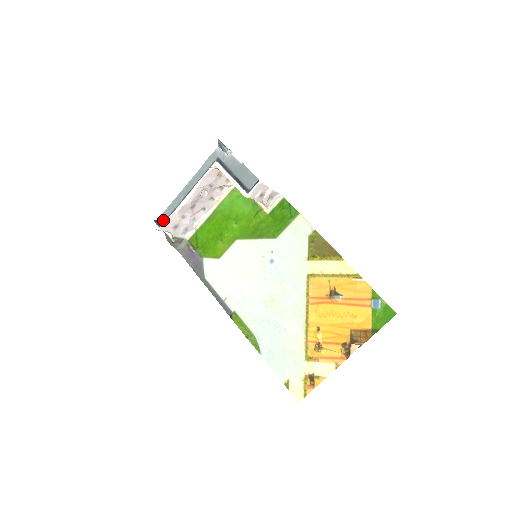
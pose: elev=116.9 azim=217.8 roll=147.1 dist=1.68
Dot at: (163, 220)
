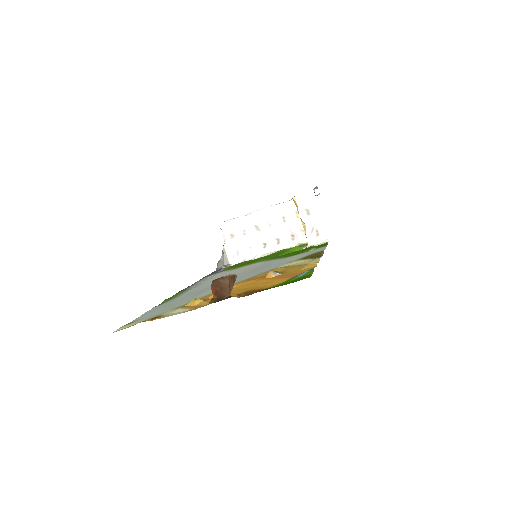
Dot at: occluded
